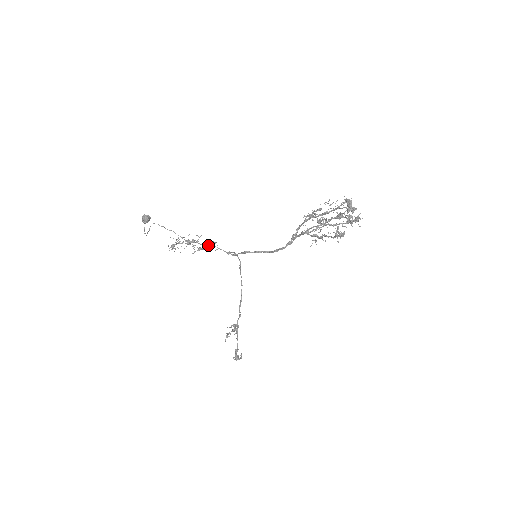
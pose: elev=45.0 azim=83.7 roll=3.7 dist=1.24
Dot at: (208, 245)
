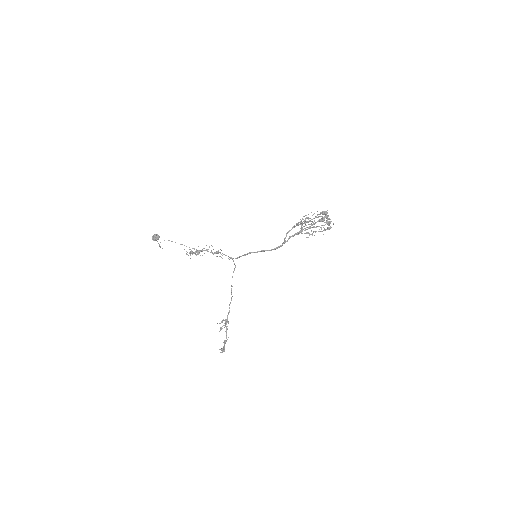
Dot at: occluded
